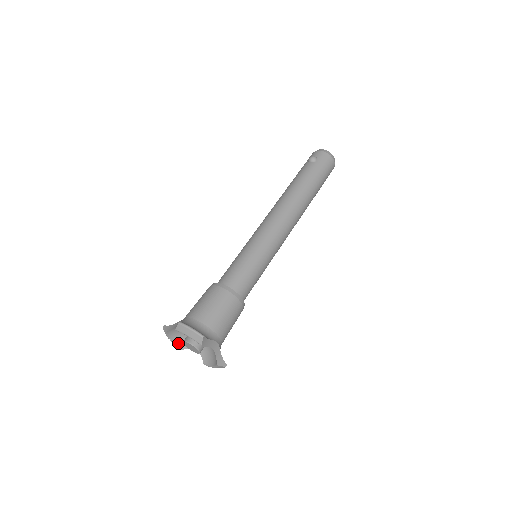
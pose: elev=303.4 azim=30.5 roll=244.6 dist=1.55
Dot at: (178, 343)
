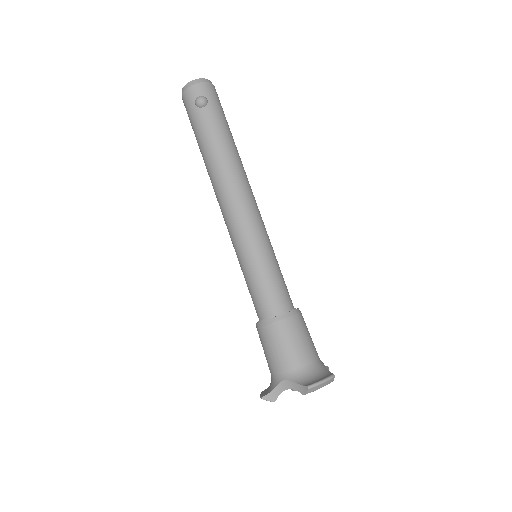
Dot at: occluded
